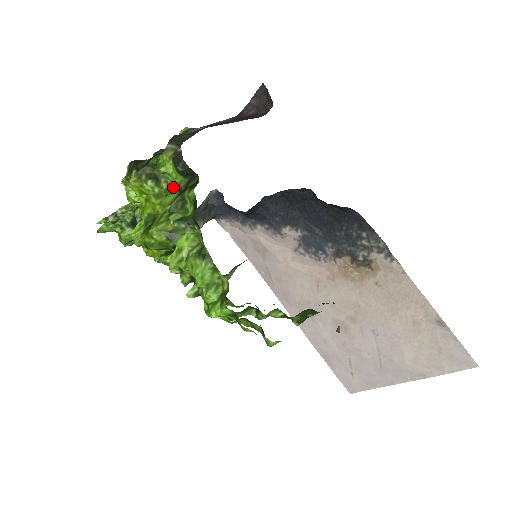
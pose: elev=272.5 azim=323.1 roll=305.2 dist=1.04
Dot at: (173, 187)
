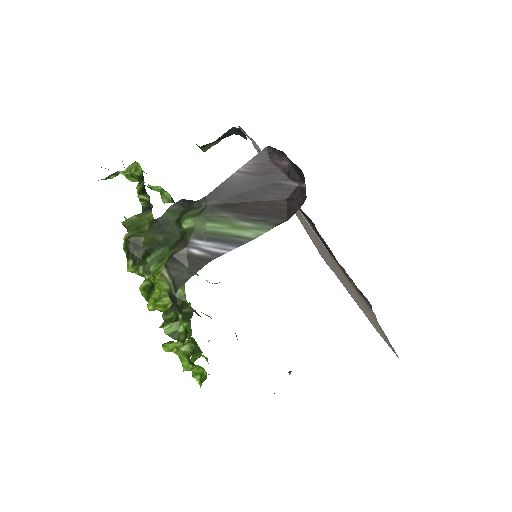
Dot at: occluded
